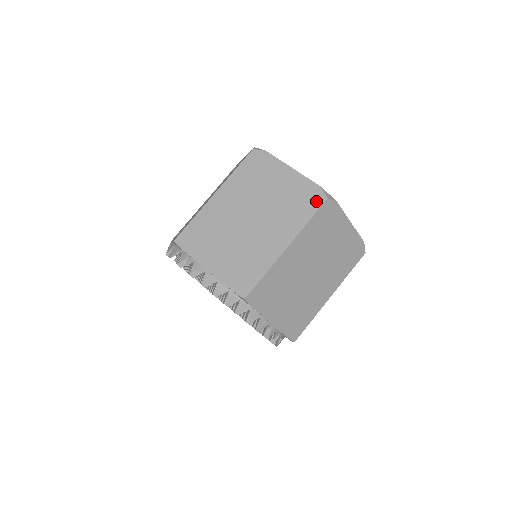
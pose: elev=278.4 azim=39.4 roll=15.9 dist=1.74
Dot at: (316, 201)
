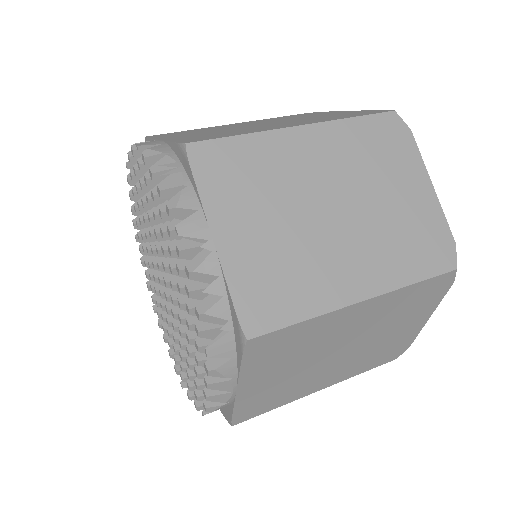
Dot at: (374, 112)
